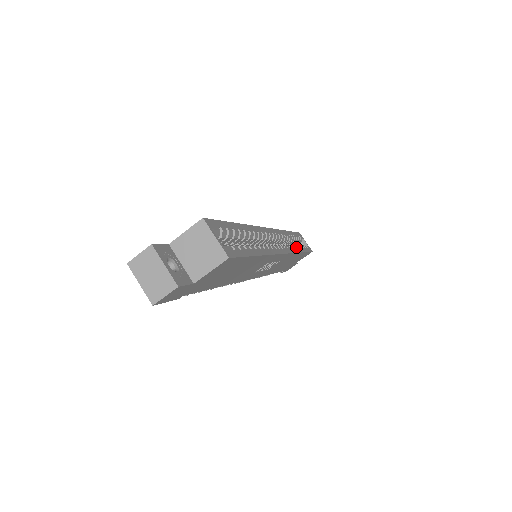
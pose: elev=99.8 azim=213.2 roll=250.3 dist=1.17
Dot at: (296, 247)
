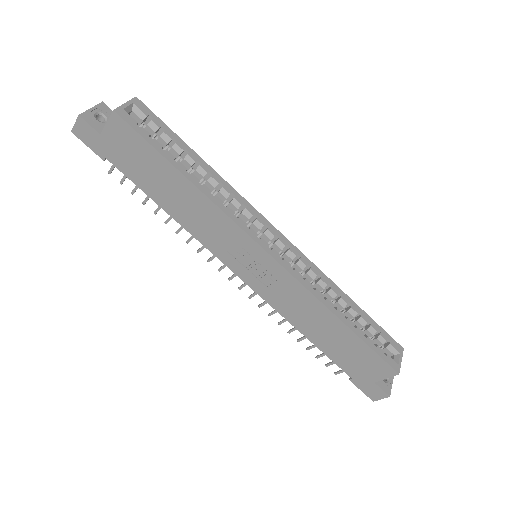
Dot at: (331, 303)
